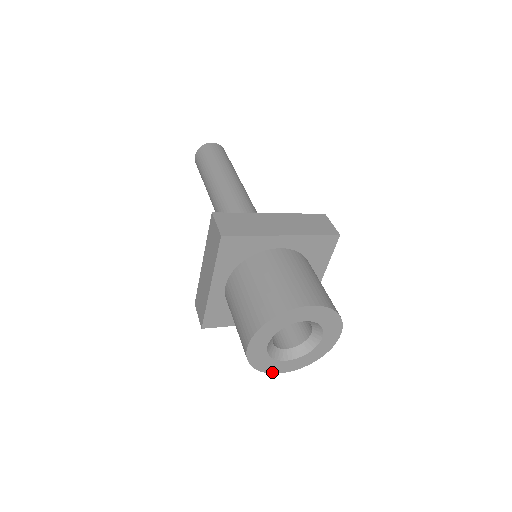
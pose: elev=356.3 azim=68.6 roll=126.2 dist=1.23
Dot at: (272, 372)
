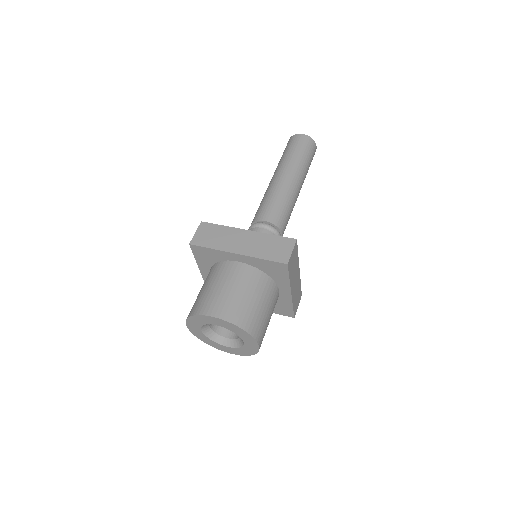
Dot at: (220, 349)
